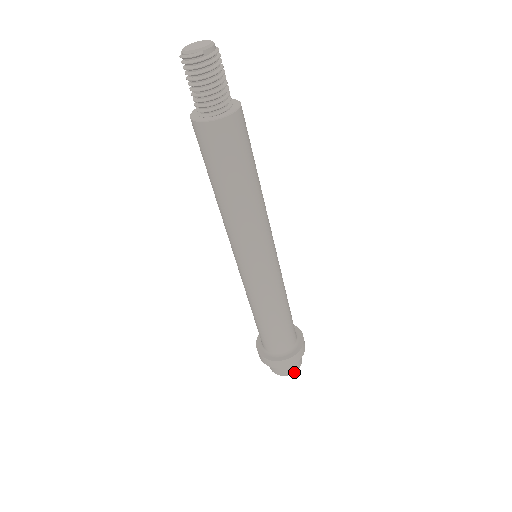
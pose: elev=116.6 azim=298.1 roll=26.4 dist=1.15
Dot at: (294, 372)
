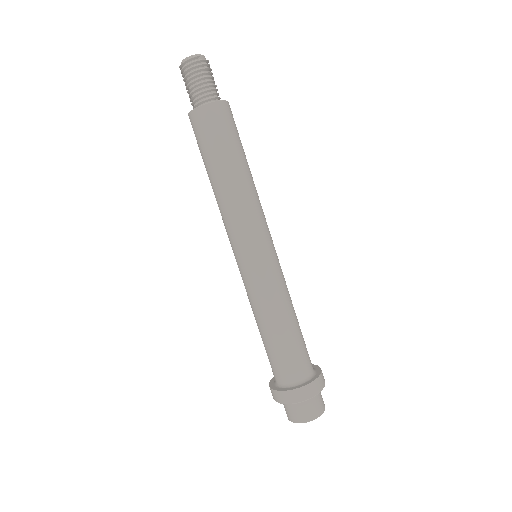
Dot at: (320, 414)
